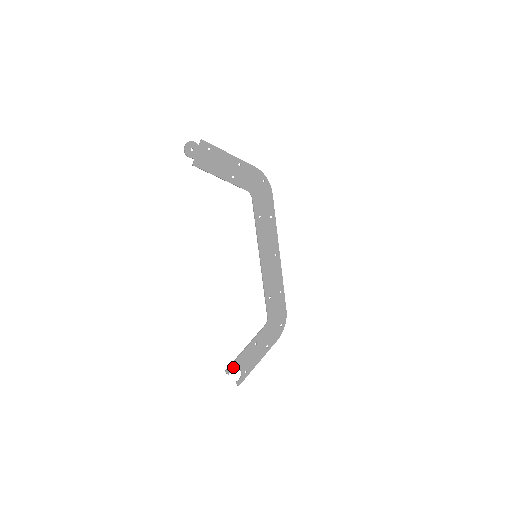
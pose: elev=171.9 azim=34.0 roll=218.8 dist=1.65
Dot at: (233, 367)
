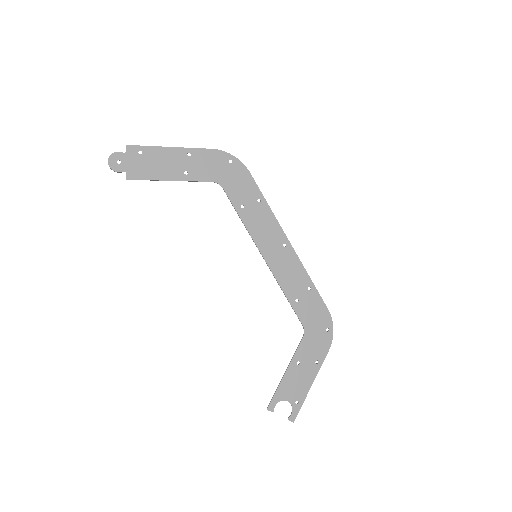
Dot at: (276, 401)
